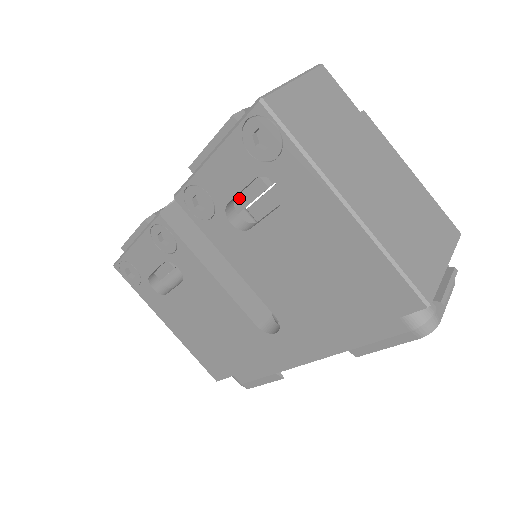
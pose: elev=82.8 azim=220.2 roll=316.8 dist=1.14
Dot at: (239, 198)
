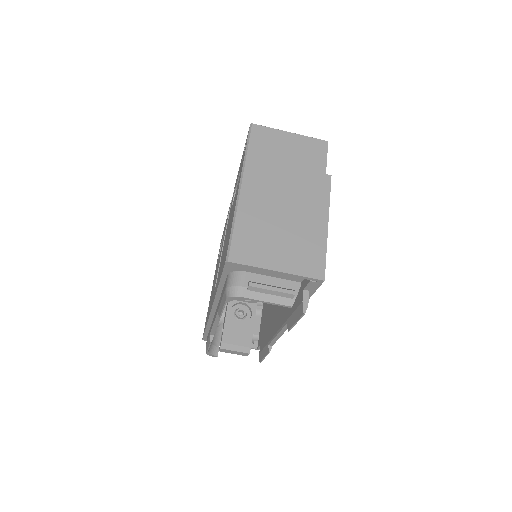
Dot at: occluded
